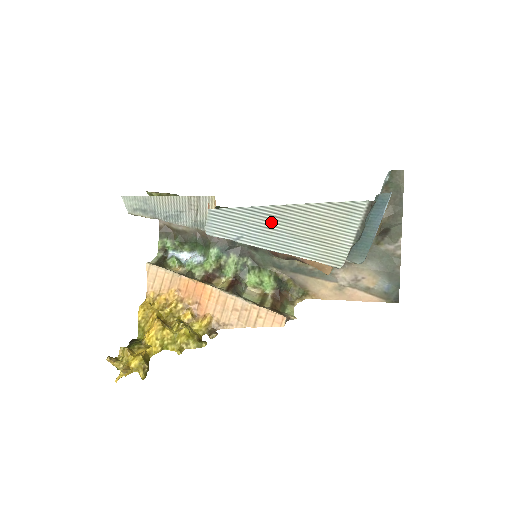
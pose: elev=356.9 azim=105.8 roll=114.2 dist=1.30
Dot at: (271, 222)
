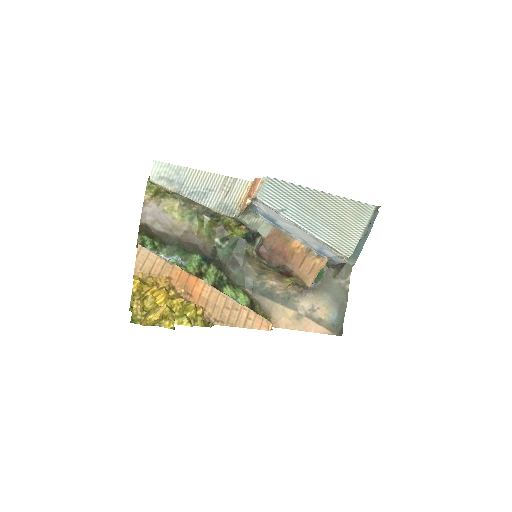
Dot at: (310, 203)
